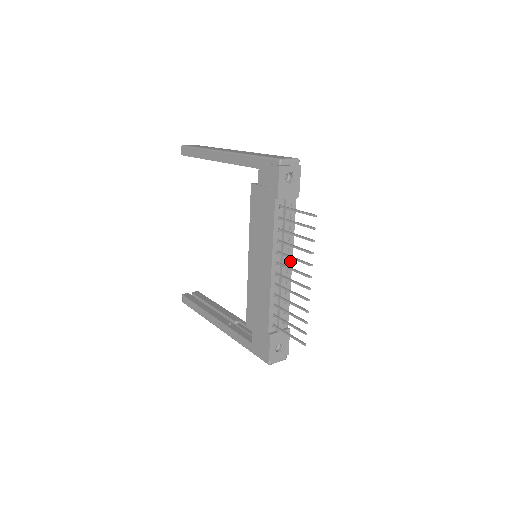
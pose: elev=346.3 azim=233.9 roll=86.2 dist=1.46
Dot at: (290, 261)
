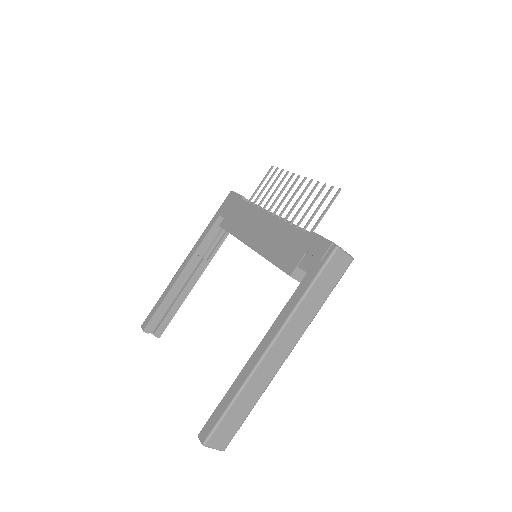
Dot at: occluded
